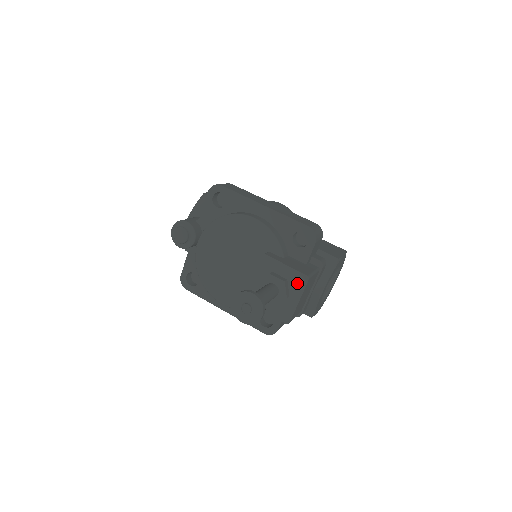
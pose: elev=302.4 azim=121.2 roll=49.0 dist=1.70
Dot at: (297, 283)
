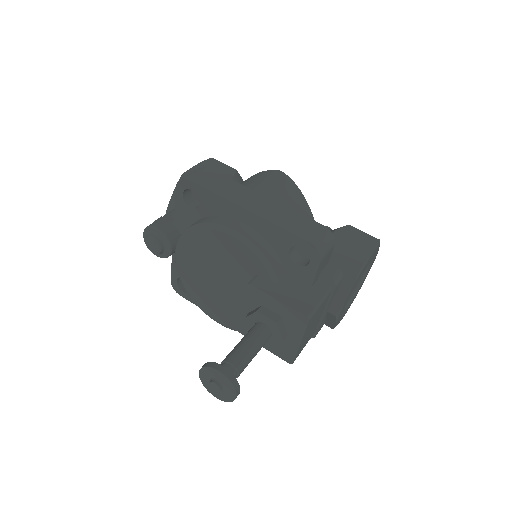
Dot at: (295, 323)
